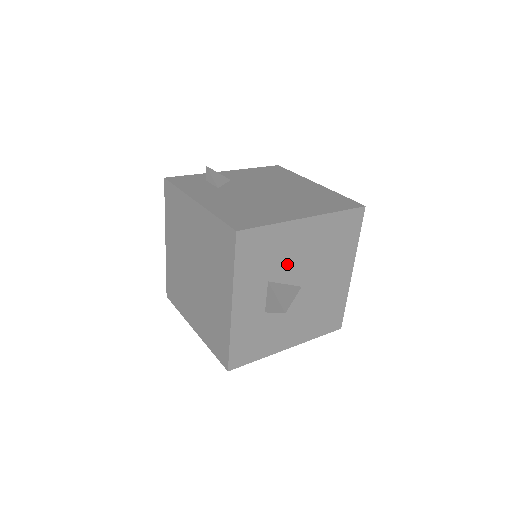
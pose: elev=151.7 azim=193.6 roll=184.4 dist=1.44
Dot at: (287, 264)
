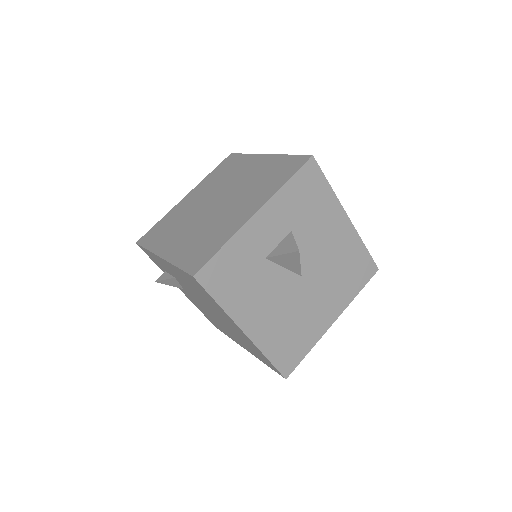
Dot at: (311, 237)
